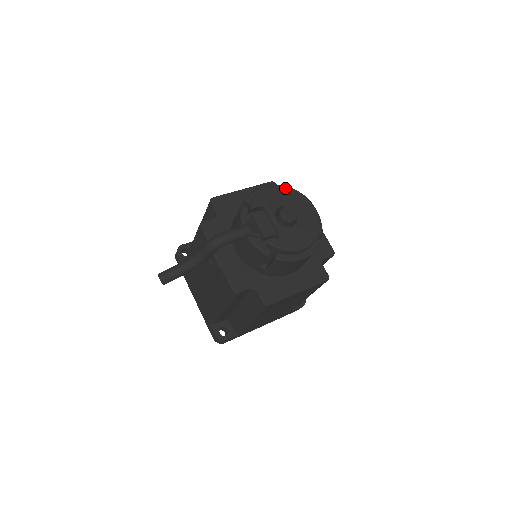
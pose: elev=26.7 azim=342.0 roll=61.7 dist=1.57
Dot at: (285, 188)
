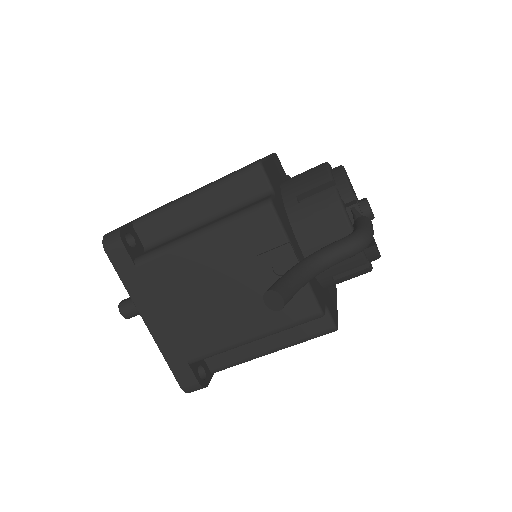
Dot at: occluded
